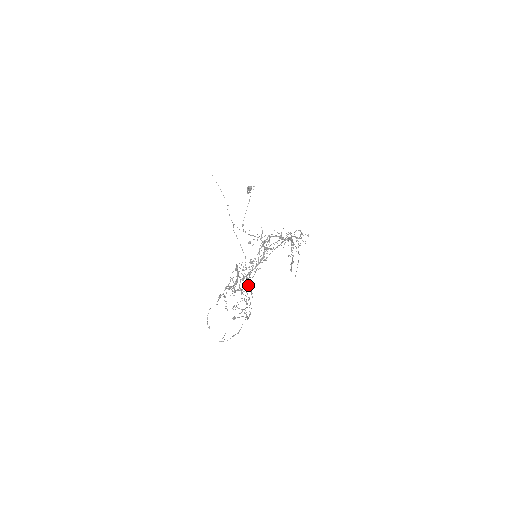
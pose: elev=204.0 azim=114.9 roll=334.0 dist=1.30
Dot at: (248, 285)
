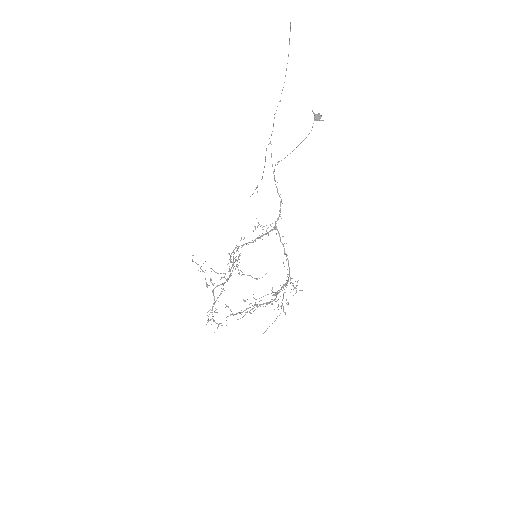
Dot at: occluded
